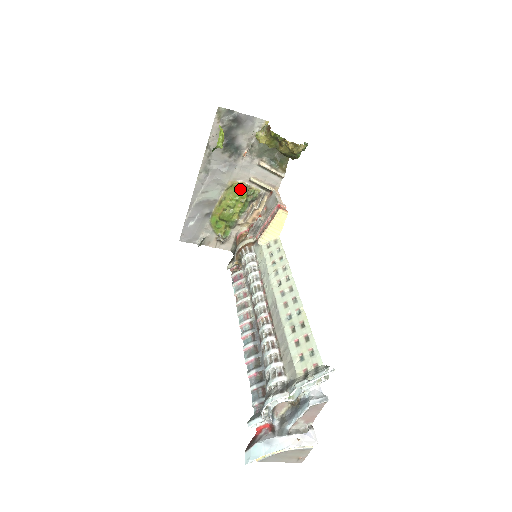
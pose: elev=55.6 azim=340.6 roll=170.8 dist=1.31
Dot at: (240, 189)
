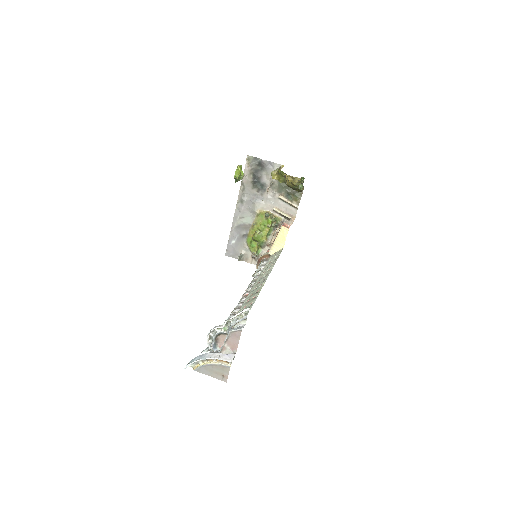
Dot at: (265, 216)
